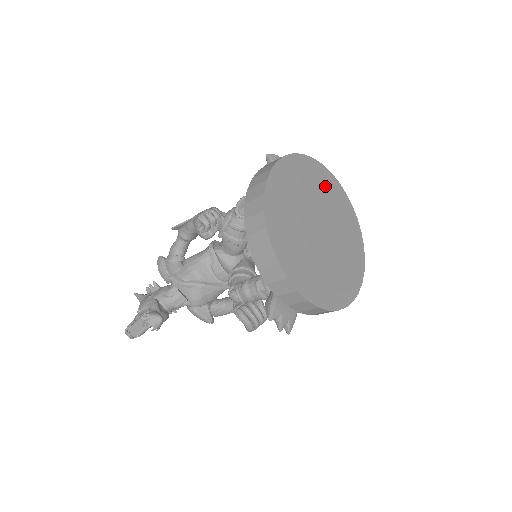
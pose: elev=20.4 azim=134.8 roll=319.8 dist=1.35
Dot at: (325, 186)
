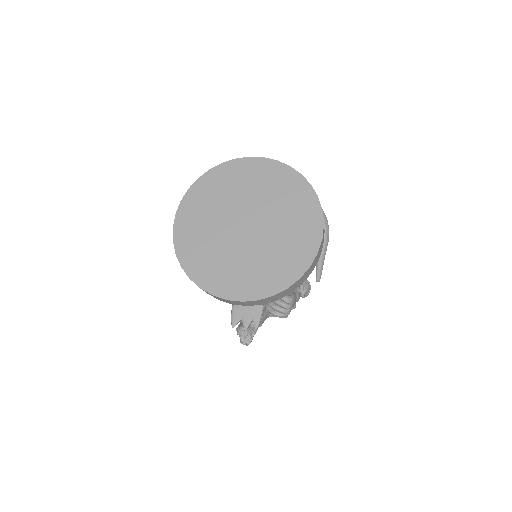
Dot at: (244, 177)
